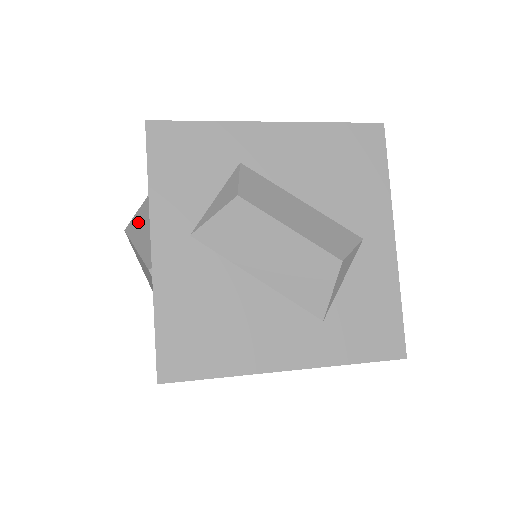
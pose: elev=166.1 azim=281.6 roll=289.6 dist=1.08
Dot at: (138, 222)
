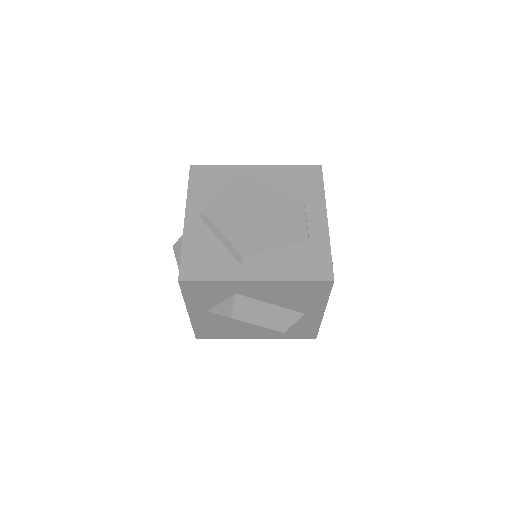
Dot at: (180, 253)
